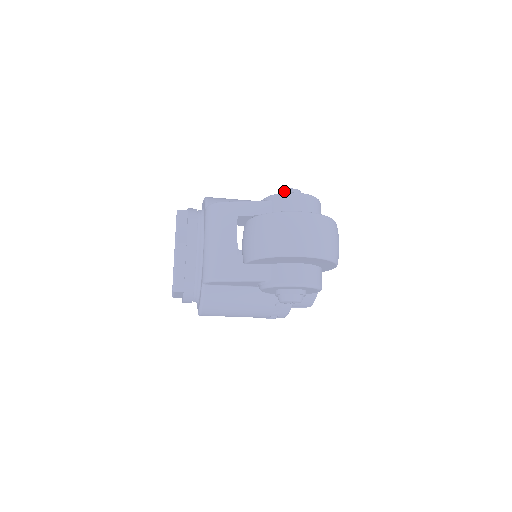
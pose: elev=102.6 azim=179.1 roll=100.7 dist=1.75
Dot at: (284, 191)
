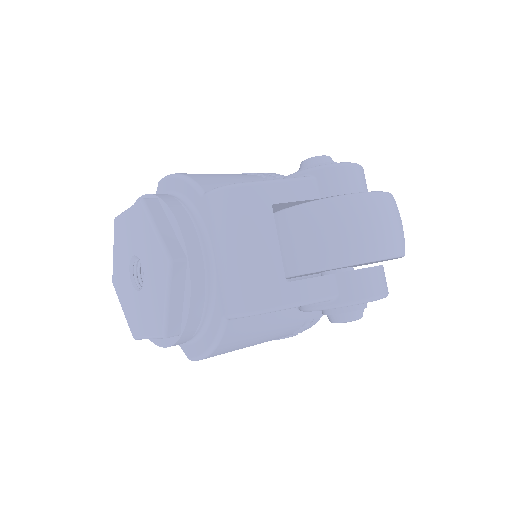
Dot at: (316, 160)
